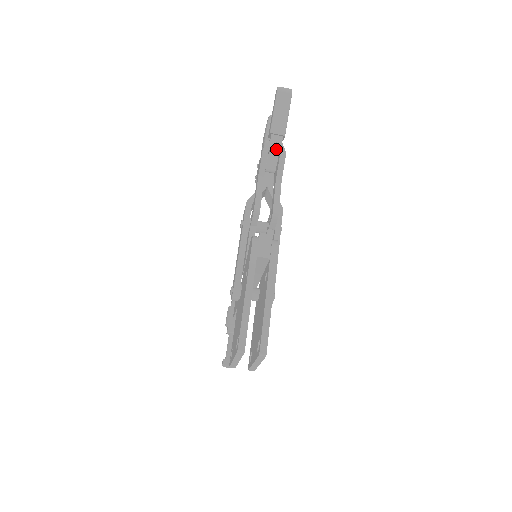
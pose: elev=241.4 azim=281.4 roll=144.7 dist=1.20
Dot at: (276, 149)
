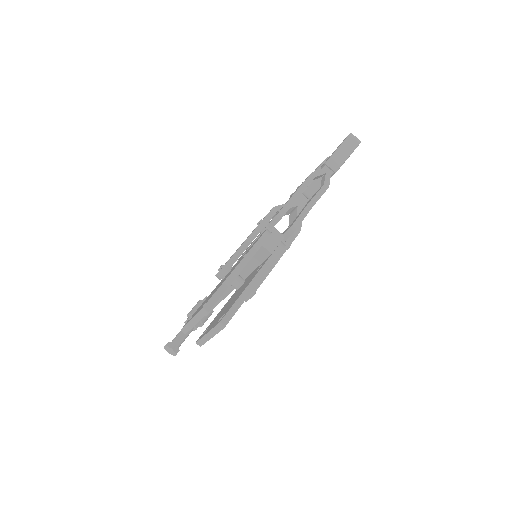
Dot at: (322, 180)
